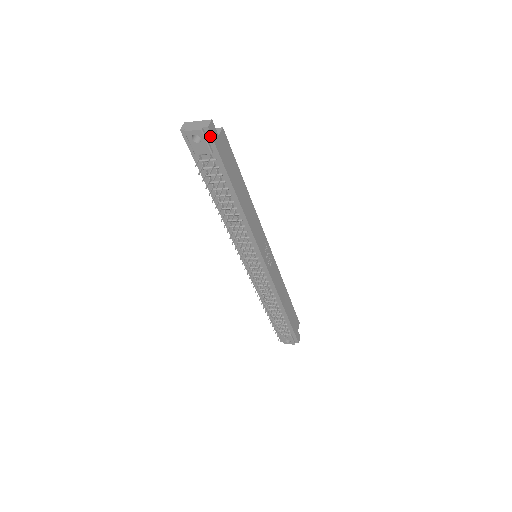
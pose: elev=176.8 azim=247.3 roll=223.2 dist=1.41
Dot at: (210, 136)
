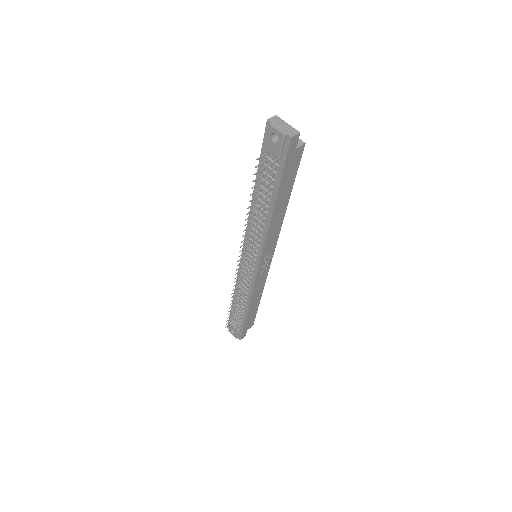
Dot at: (288, 145)
